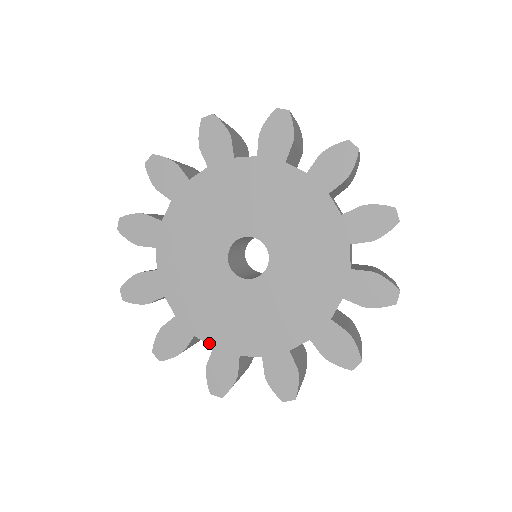
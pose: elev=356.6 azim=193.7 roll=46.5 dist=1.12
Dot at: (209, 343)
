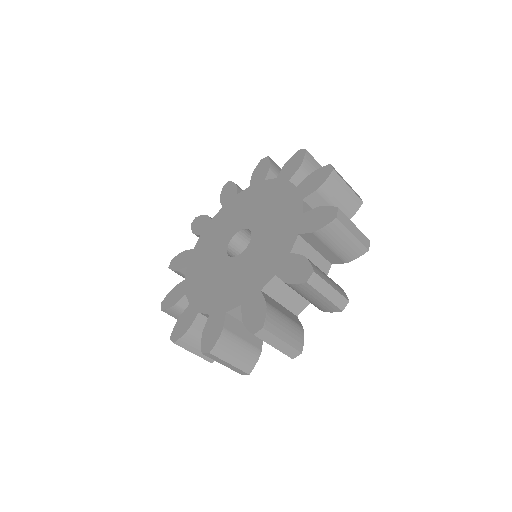
Dot at: (207, 313)
